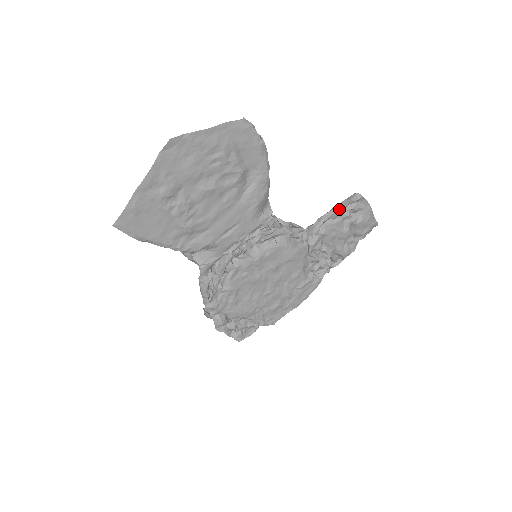
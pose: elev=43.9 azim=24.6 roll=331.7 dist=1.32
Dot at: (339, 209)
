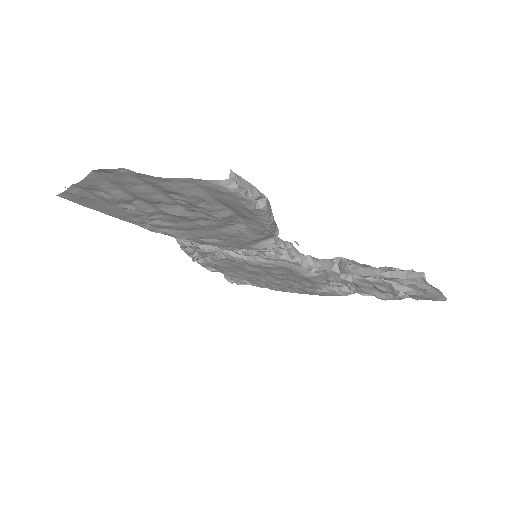
Dot at: (384, 277)
